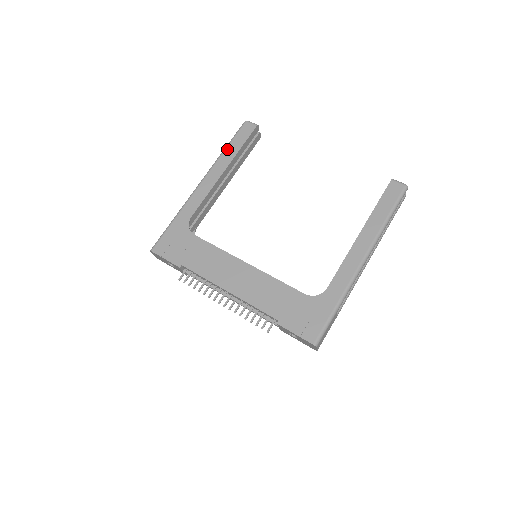
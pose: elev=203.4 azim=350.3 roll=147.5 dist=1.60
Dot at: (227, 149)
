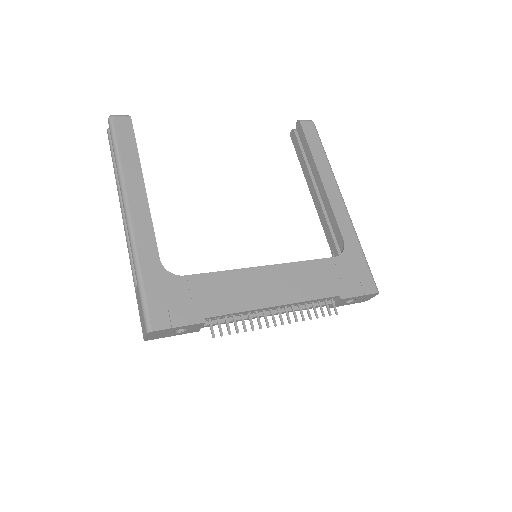
Dot at: (122, 158)
